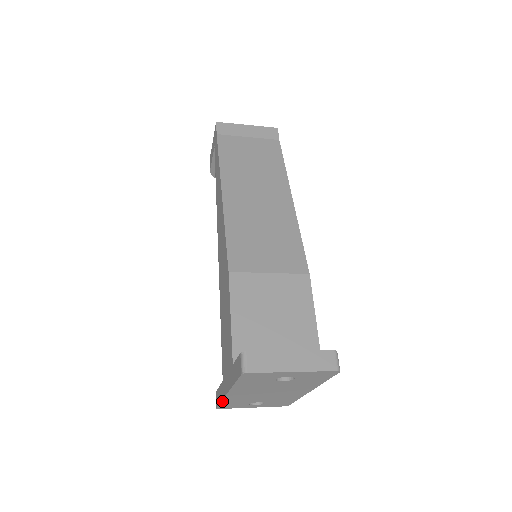
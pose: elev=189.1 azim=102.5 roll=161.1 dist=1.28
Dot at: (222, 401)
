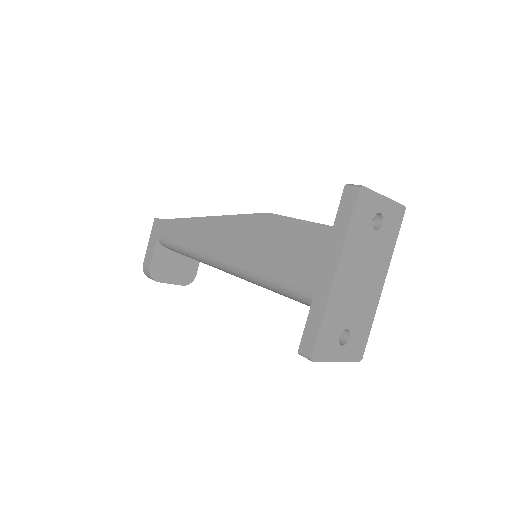
Dot at: (324, 314)
